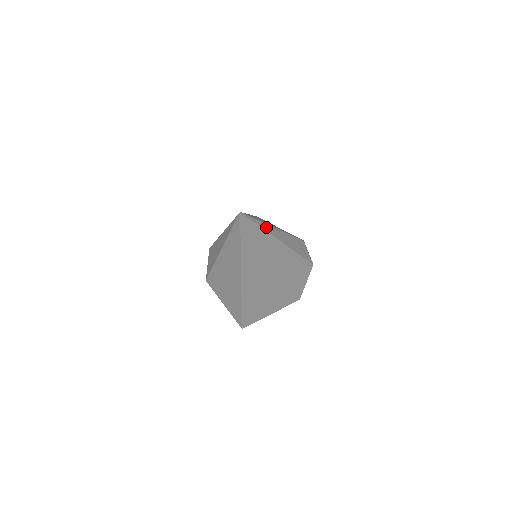
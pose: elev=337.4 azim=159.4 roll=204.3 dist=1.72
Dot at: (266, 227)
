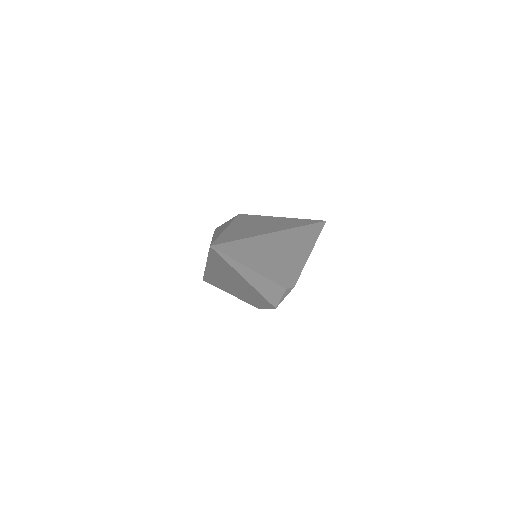
Dot at: (237, 265)
